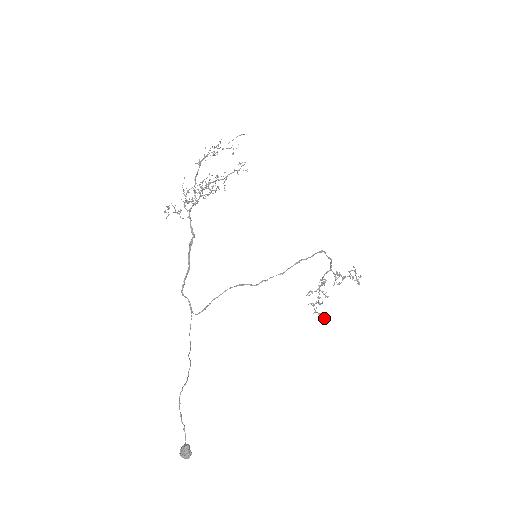
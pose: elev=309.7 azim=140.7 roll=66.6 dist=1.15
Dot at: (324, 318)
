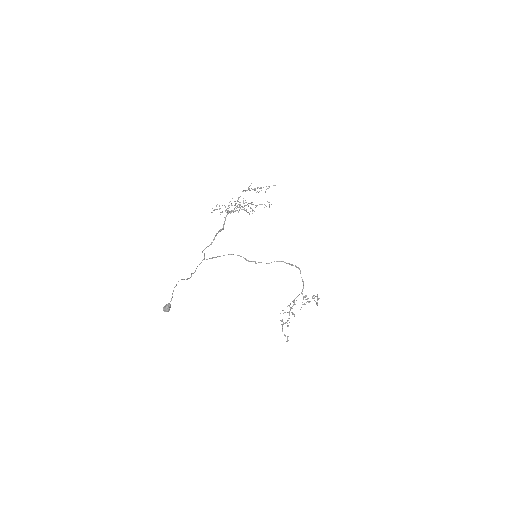
Dot at: (287, 338)
